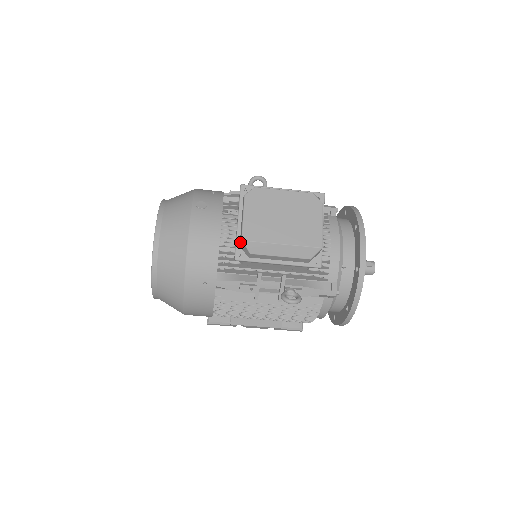
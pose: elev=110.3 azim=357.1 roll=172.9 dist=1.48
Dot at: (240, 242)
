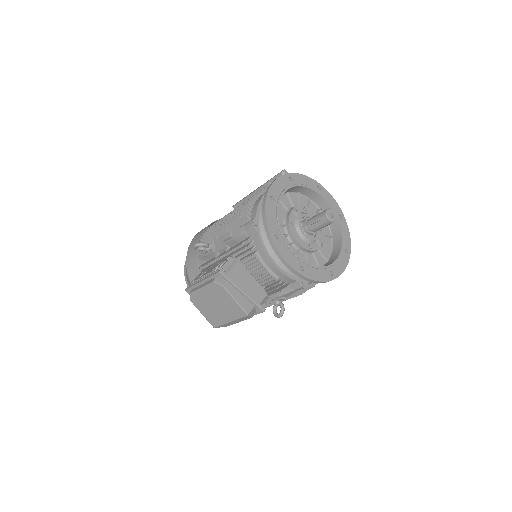
Dot at: occluded
